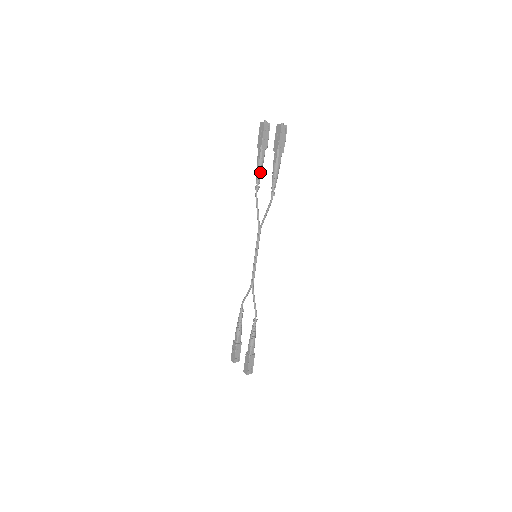
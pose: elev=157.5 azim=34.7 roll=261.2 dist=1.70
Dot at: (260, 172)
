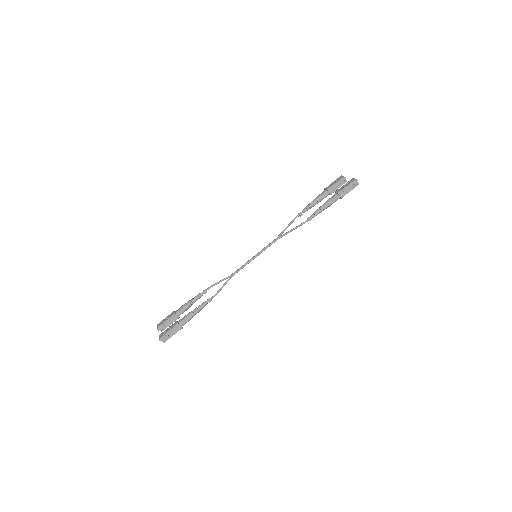
Dot at: (312, 205)
